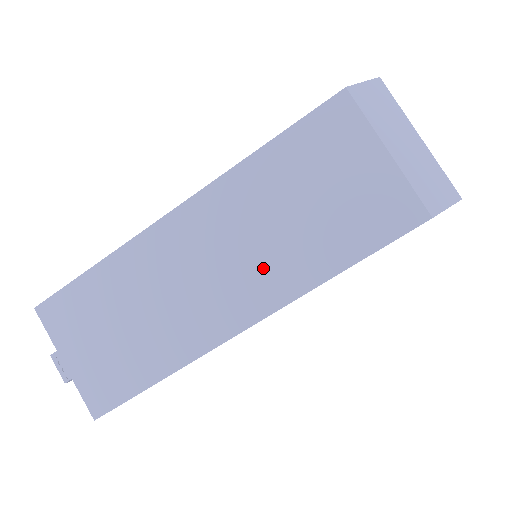
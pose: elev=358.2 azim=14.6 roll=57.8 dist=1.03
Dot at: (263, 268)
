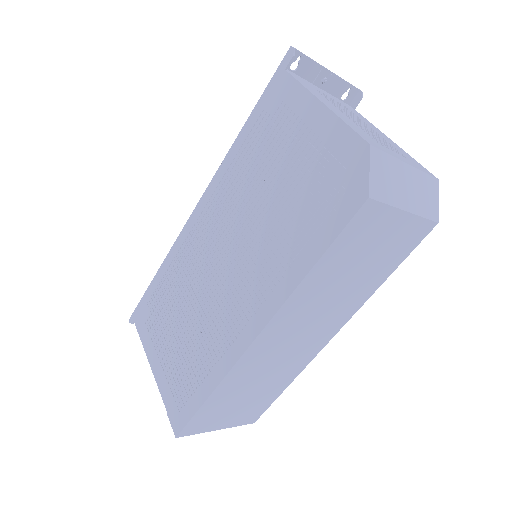
Dot at: (335, 313)
